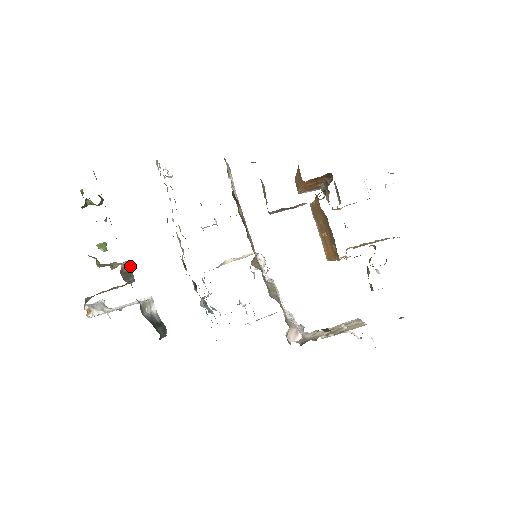
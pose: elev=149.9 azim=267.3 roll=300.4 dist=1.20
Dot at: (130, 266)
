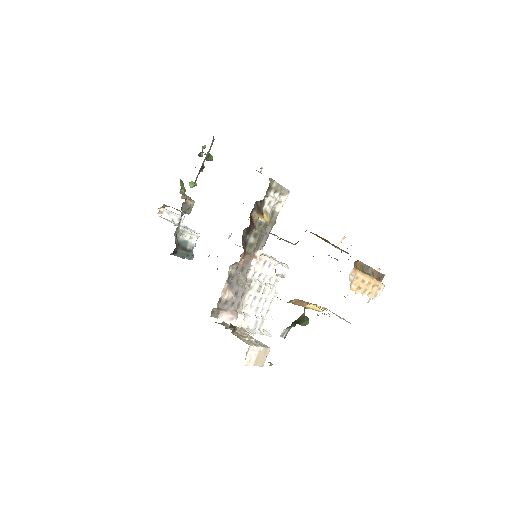
Dot at: occluded
